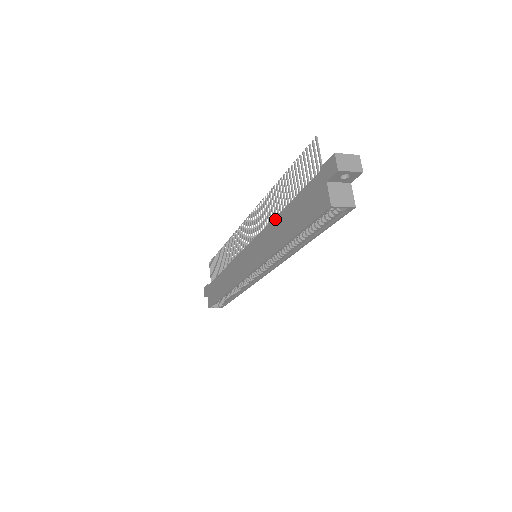
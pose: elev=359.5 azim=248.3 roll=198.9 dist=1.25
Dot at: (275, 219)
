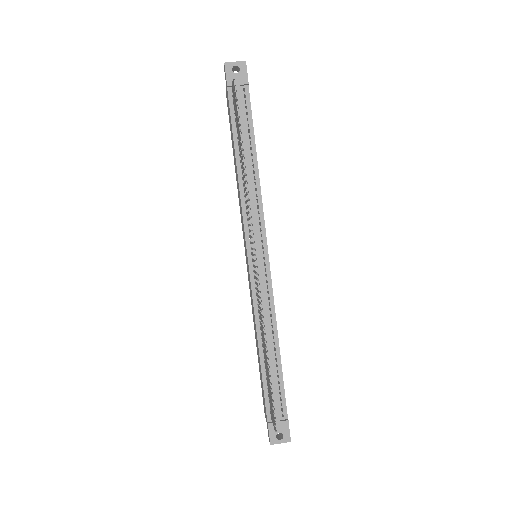
Dot at: (257, 337)
